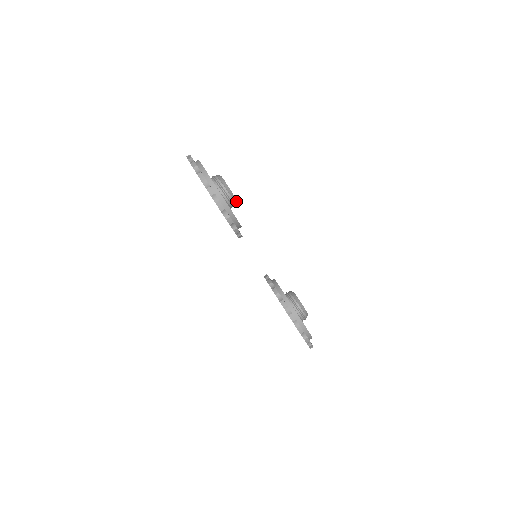
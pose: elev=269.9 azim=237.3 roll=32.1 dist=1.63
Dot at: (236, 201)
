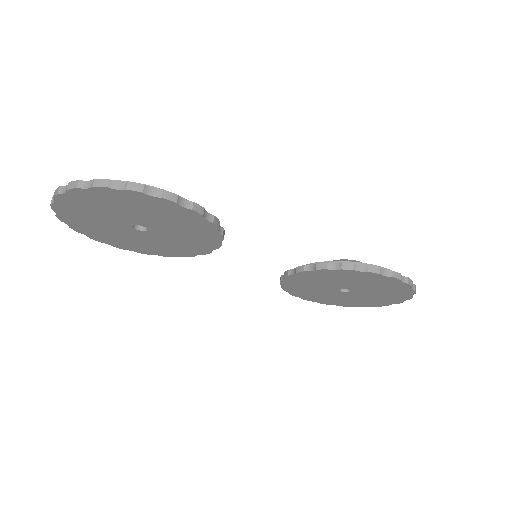
Dot at: occluded
